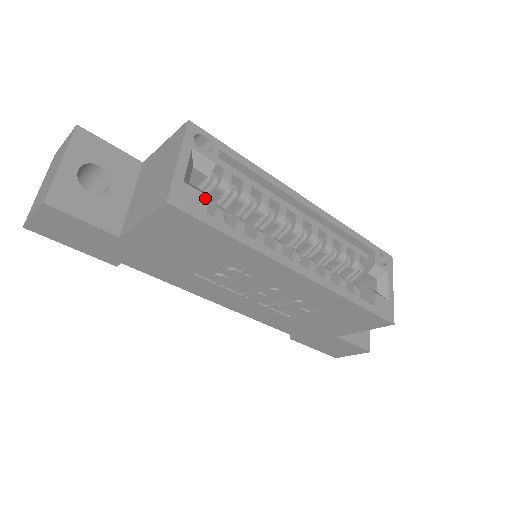
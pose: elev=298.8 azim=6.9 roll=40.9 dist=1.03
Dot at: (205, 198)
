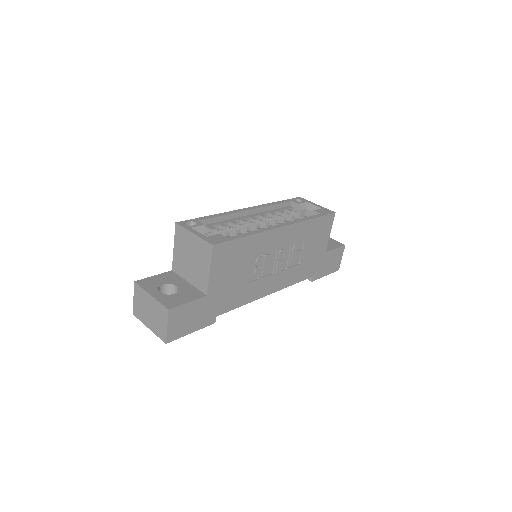
Dot at: (219, 235)
